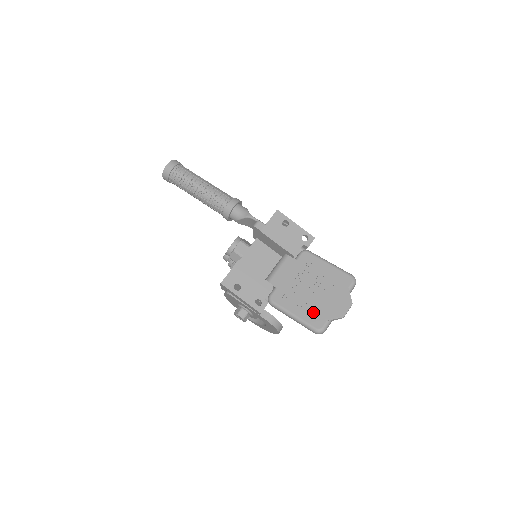
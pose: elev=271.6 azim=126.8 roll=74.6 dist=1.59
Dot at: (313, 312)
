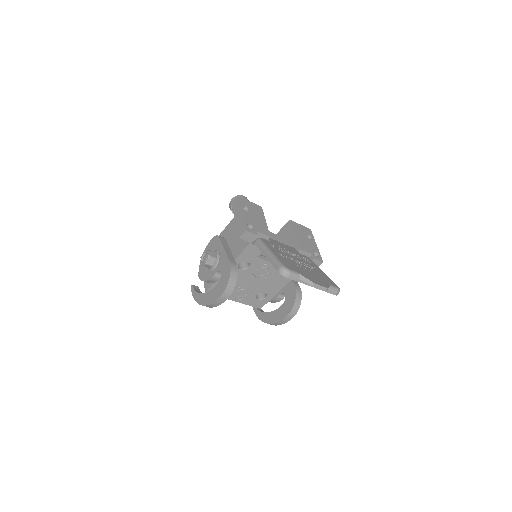
Dot at: (290, 263)
